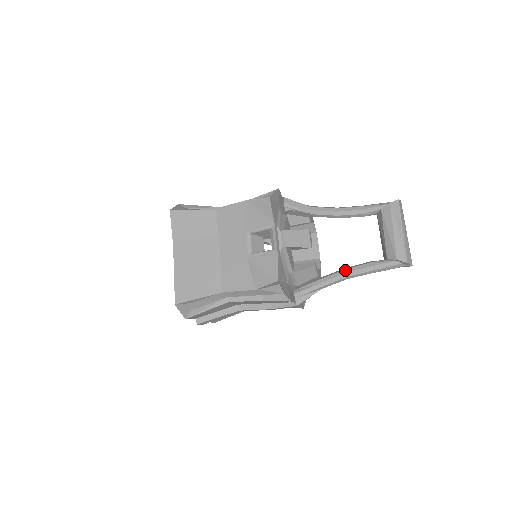
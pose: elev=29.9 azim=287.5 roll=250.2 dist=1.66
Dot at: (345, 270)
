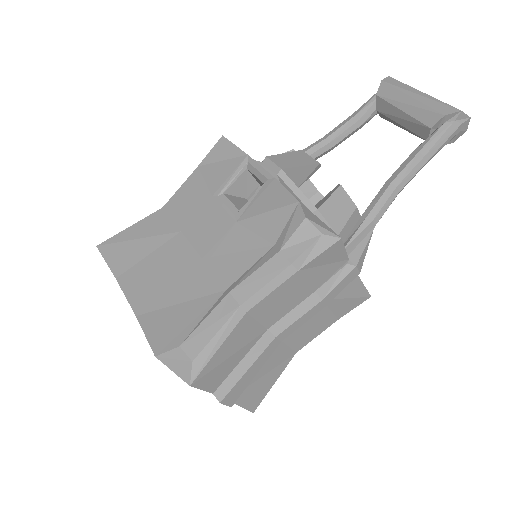
Dot at: (388, 181)
